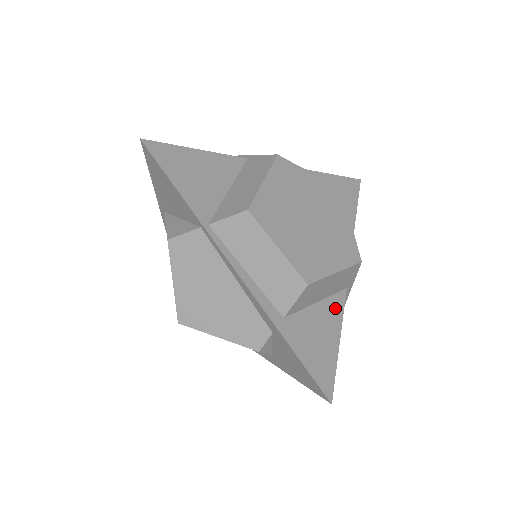
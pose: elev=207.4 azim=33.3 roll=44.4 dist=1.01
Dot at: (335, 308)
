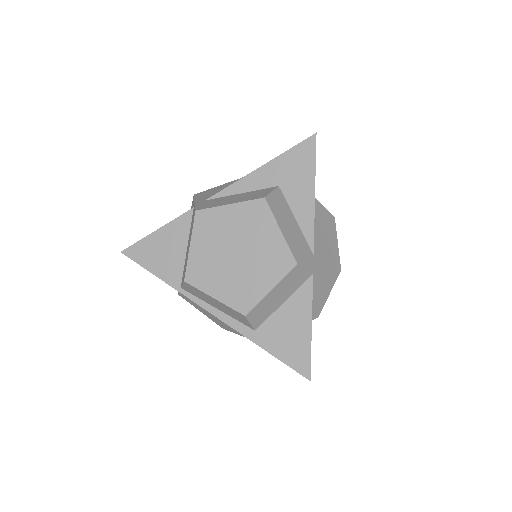
Dot at: (302, 299)
